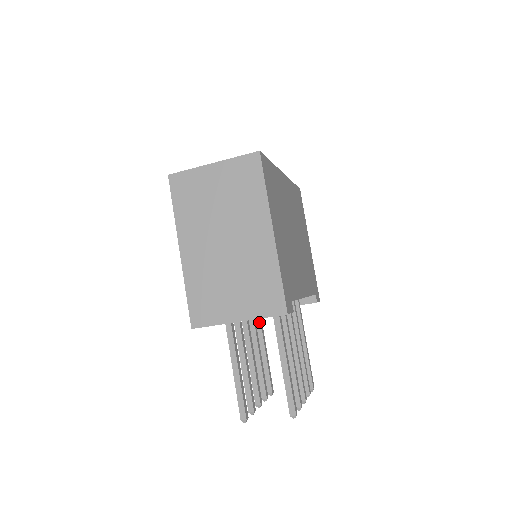
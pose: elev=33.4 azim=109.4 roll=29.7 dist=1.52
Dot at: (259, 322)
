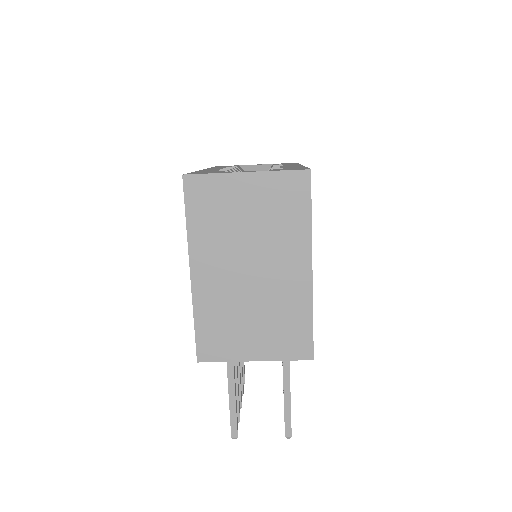
Dot at: occluded
